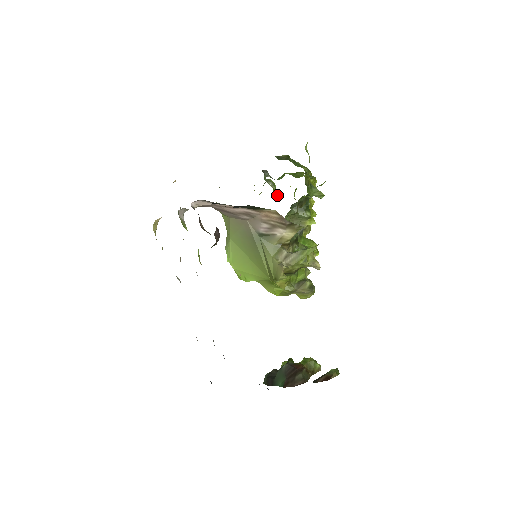
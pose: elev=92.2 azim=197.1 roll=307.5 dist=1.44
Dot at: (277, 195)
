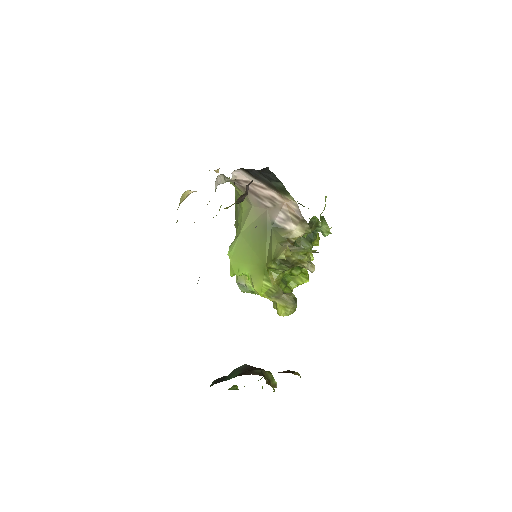
Dot at: occluded
